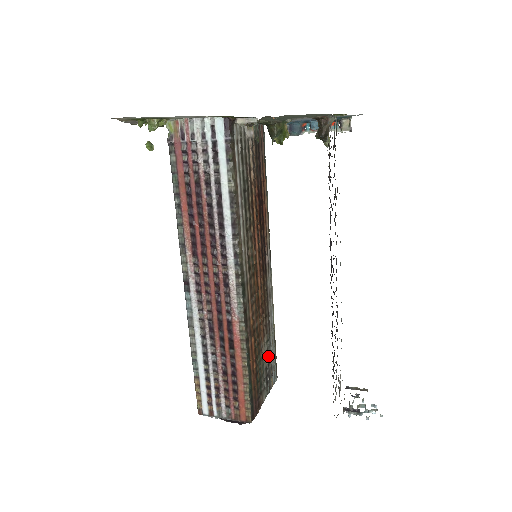
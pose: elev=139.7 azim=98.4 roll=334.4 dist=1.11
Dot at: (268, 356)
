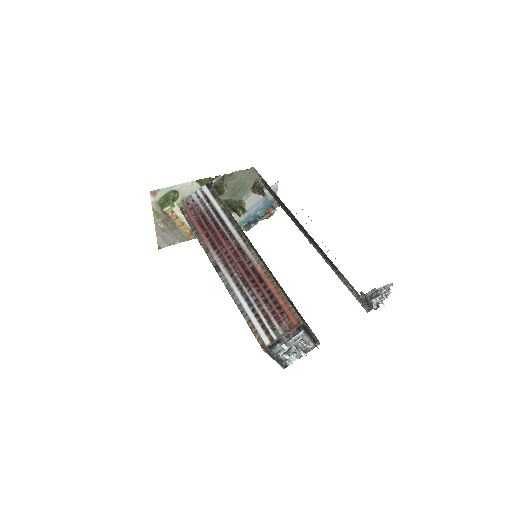
Dot at: occluded
